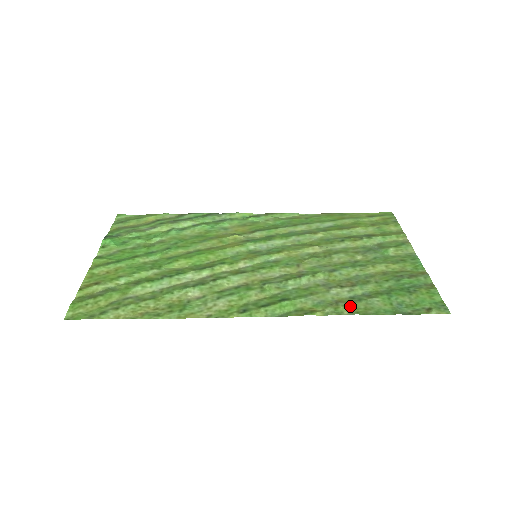
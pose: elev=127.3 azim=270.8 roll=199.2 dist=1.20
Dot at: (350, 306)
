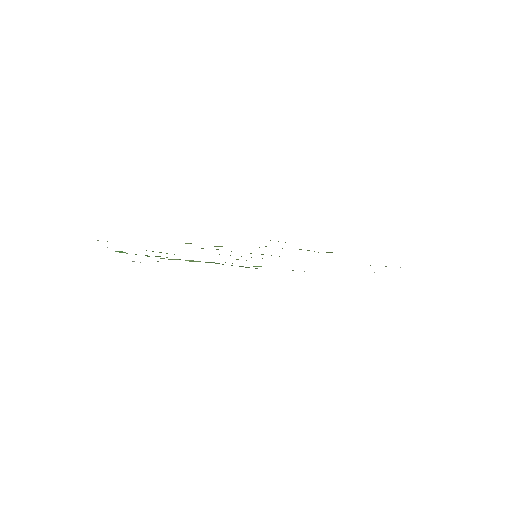
Dot at: occluded
